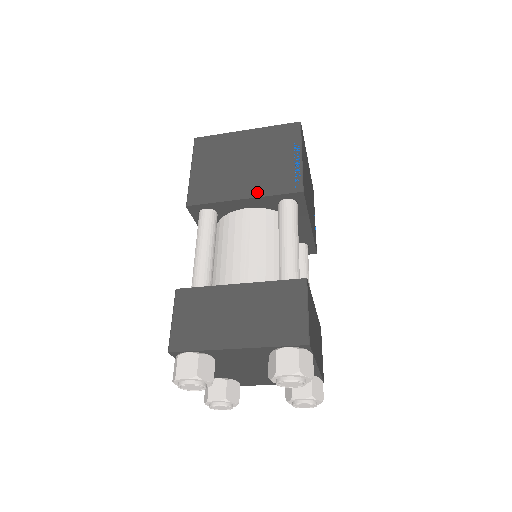
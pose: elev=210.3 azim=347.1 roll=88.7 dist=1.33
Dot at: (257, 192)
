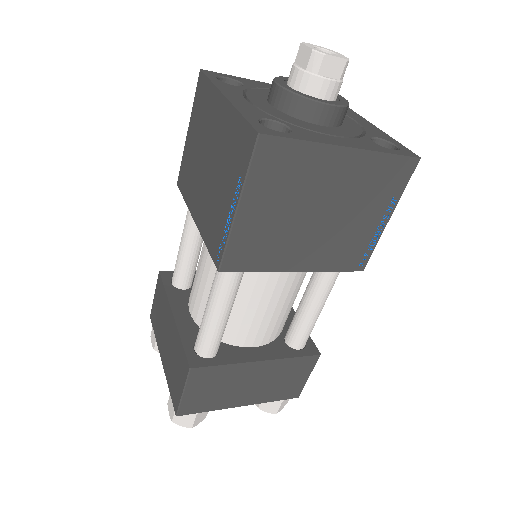
Dot at: (201, 225)
